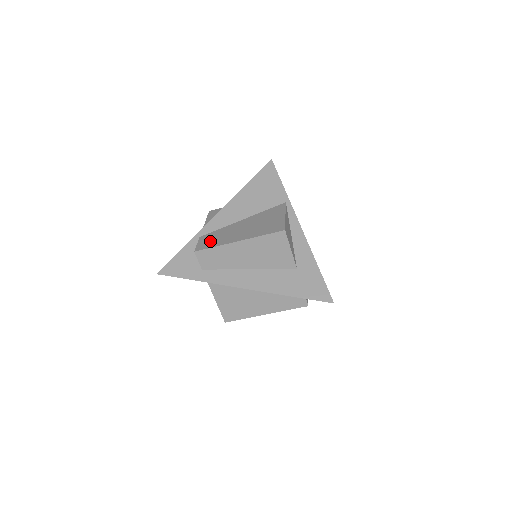
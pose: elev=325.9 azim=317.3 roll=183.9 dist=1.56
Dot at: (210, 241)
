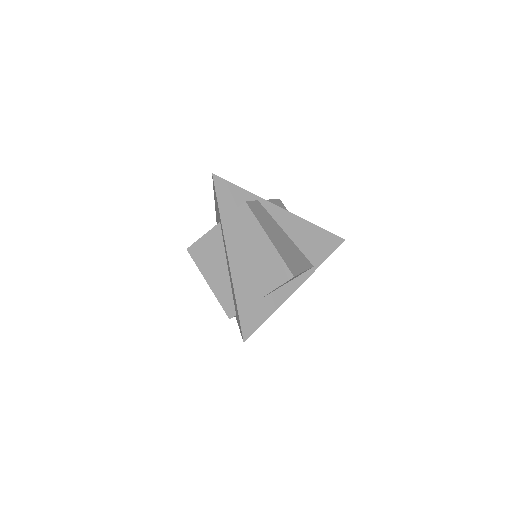
Dot at: (259, 212)
